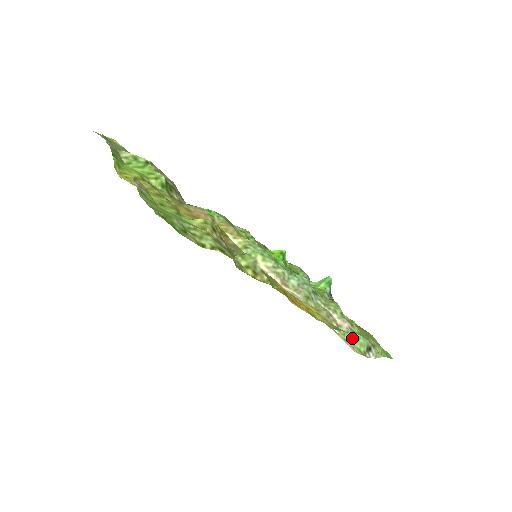
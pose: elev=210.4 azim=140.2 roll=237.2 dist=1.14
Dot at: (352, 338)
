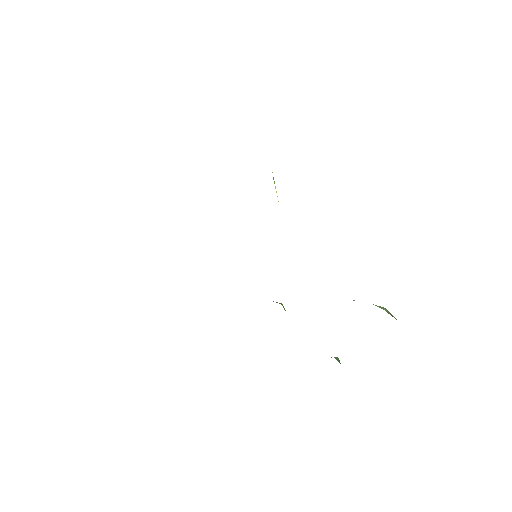
Dot at: occluded
